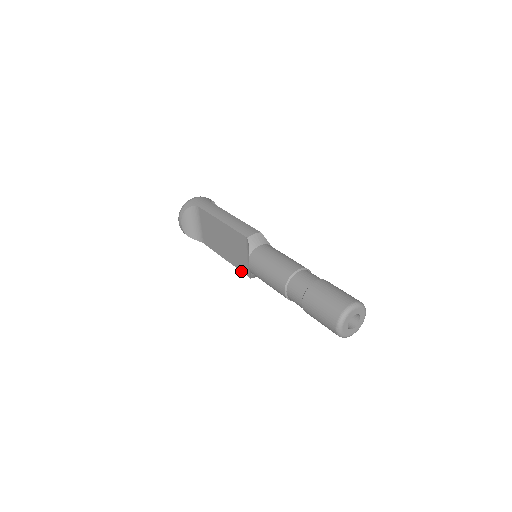
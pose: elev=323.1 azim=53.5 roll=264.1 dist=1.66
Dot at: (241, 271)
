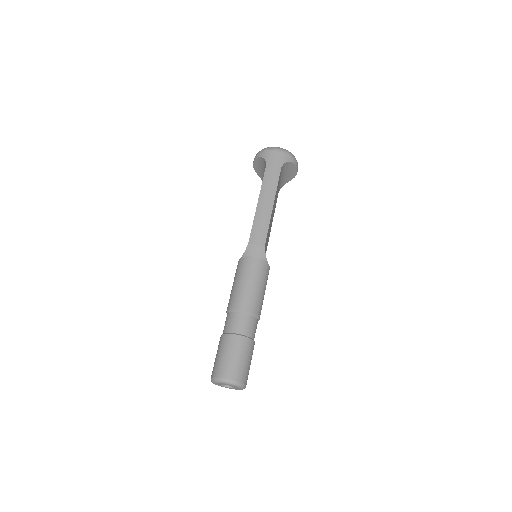
Dot at: occluded
